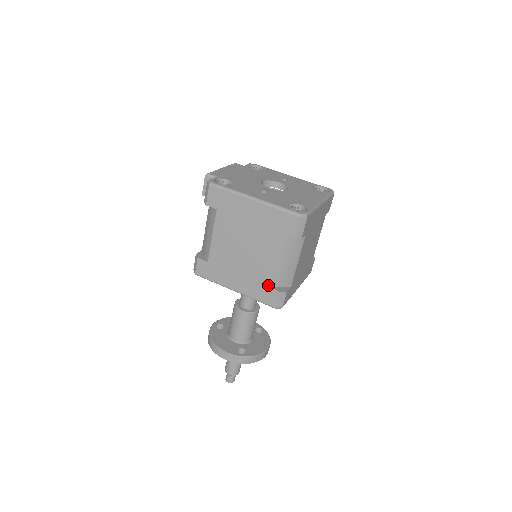
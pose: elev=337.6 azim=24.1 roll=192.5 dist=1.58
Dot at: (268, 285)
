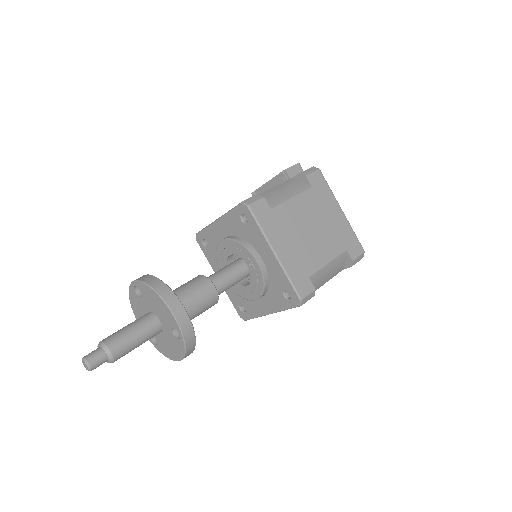
Dot at: (310, 275)
